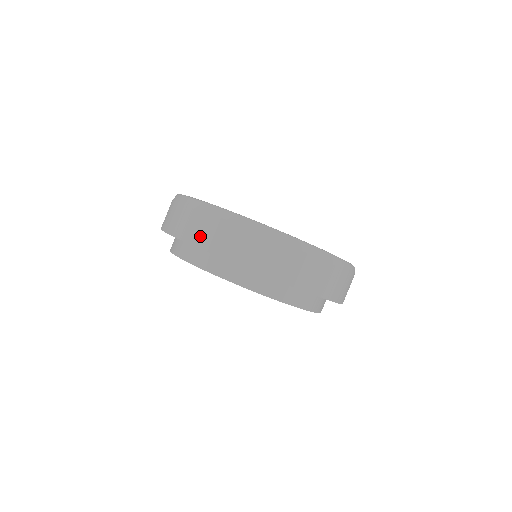
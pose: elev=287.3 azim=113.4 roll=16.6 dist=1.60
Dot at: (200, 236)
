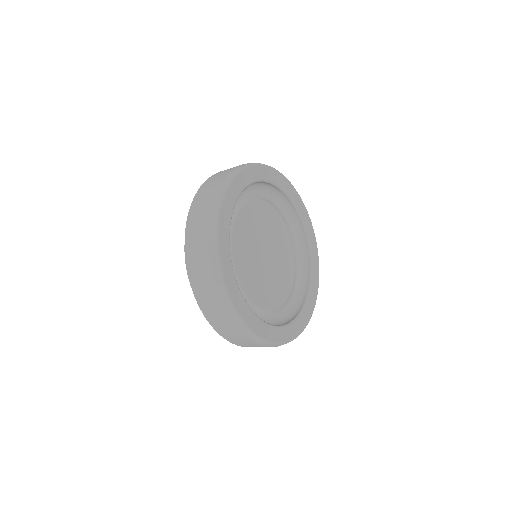
Dot at: (199, 287)
